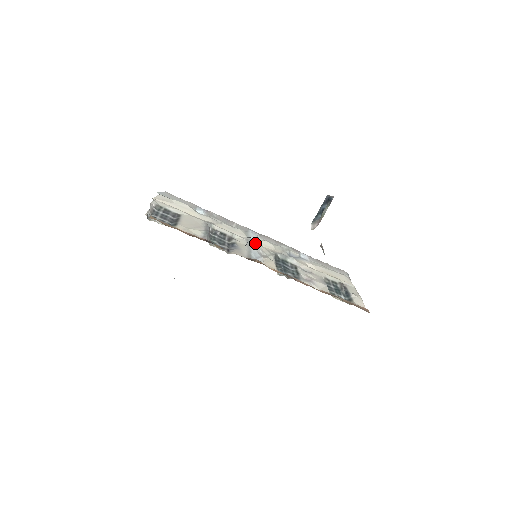
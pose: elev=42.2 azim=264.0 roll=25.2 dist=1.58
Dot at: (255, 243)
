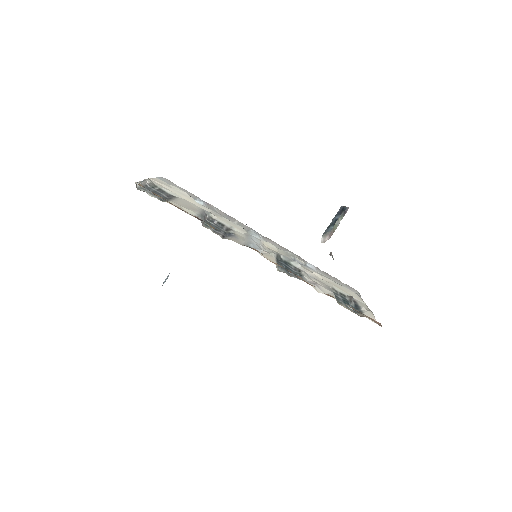
Dot at: (256, 239)
